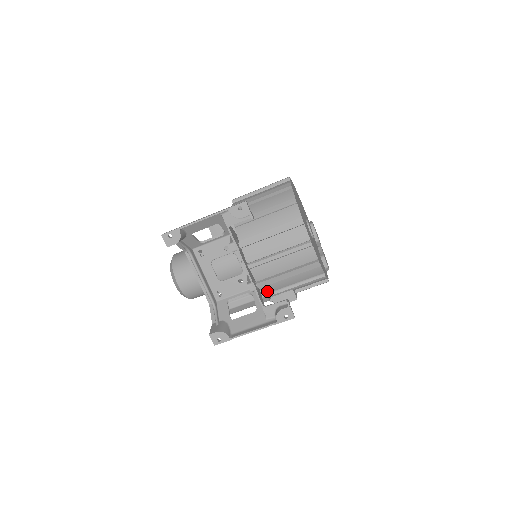
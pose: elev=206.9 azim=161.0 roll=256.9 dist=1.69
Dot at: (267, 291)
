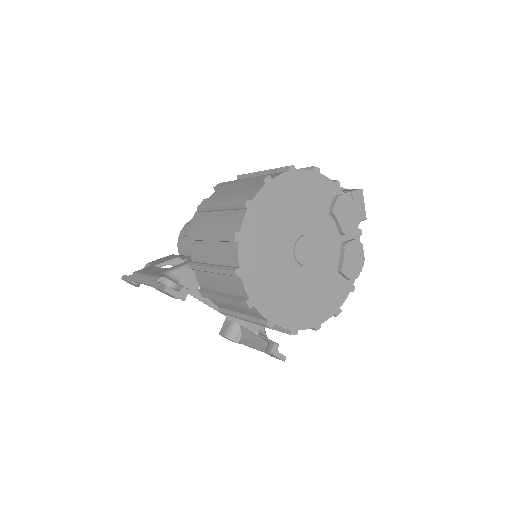
Dot at: occluded
